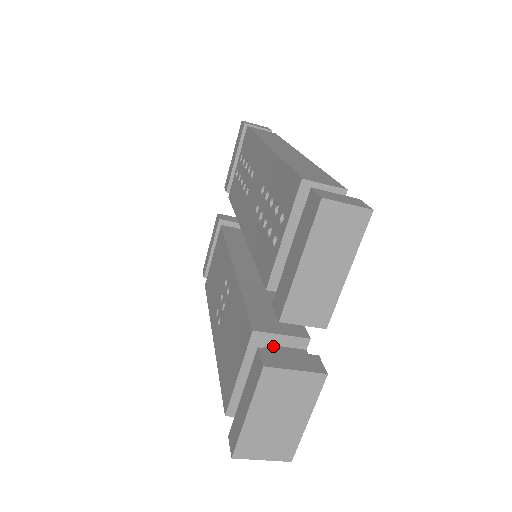
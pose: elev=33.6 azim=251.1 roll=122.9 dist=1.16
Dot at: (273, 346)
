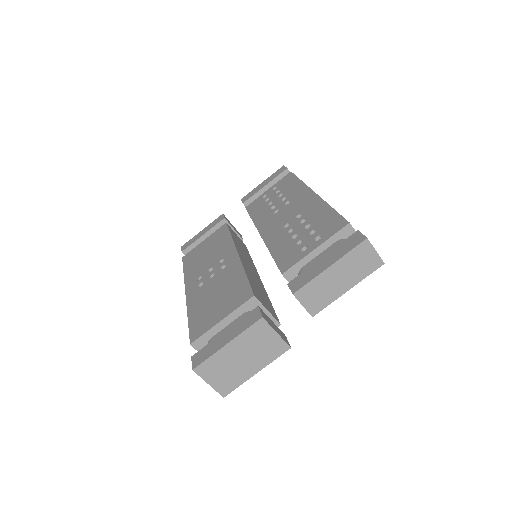
Dot at: occluded
